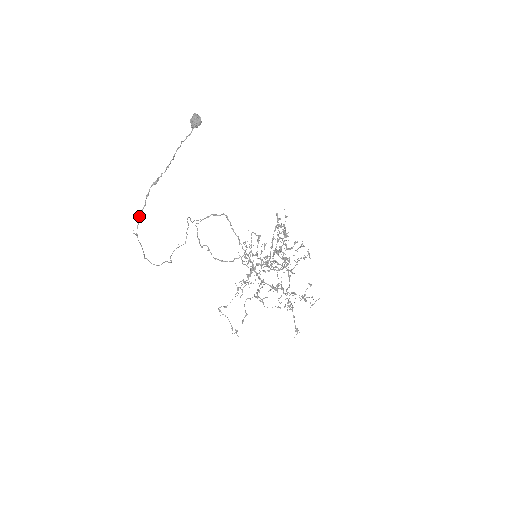
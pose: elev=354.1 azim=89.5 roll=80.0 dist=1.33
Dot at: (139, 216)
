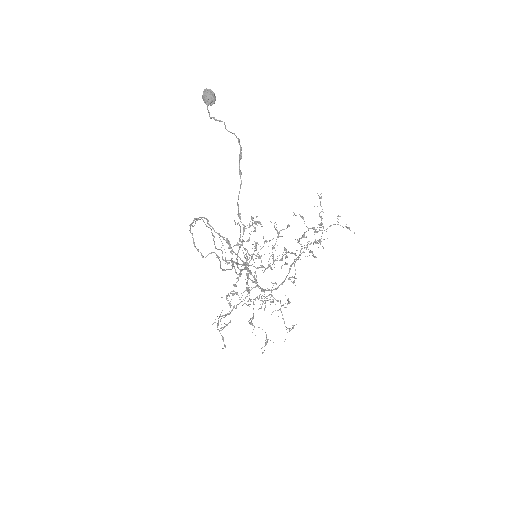
Dot at: (238, 199)
